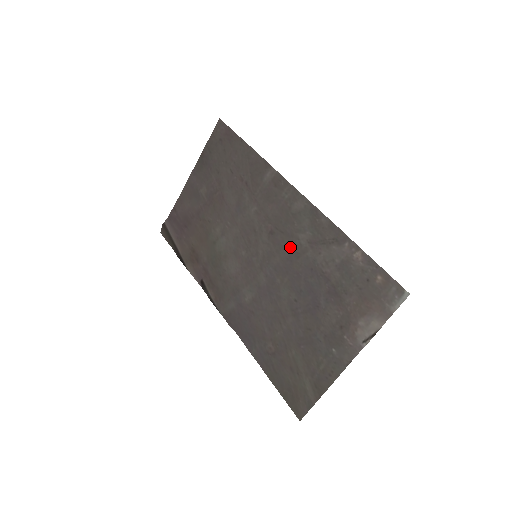
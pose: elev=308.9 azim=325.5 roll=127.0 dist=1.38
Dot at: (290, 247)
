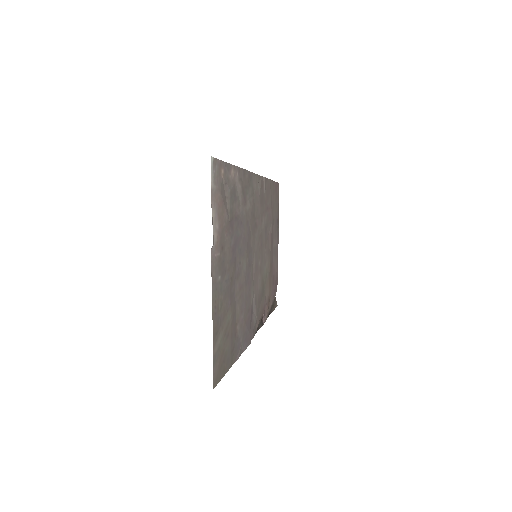
Dot at: (250, 222)
